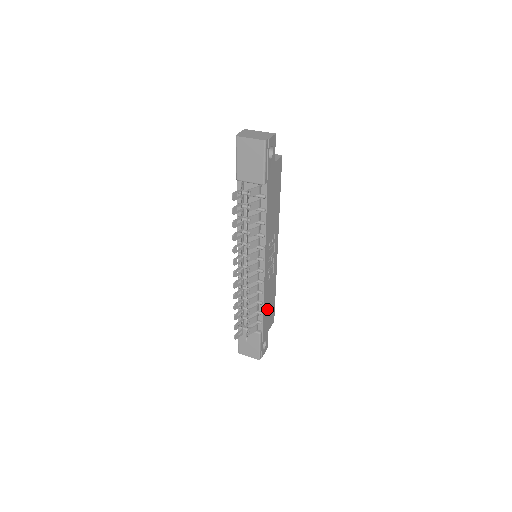
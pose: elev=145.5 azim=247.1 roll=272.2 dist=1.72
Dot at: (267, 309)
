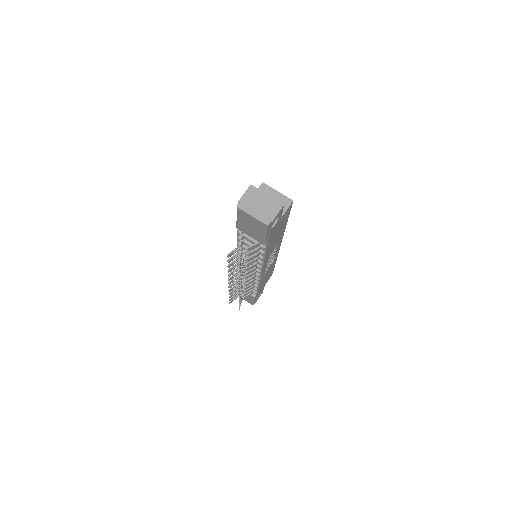
Dot at: occluded
